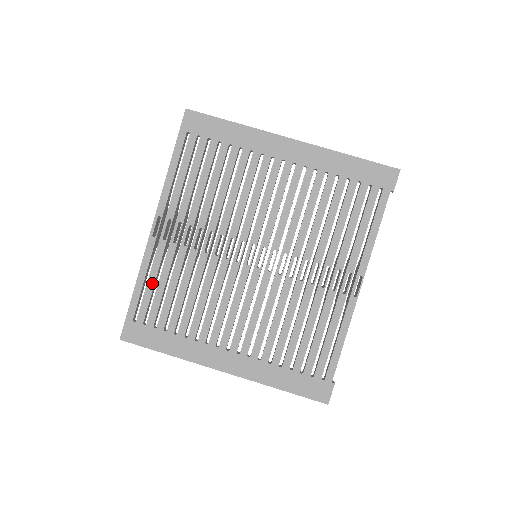
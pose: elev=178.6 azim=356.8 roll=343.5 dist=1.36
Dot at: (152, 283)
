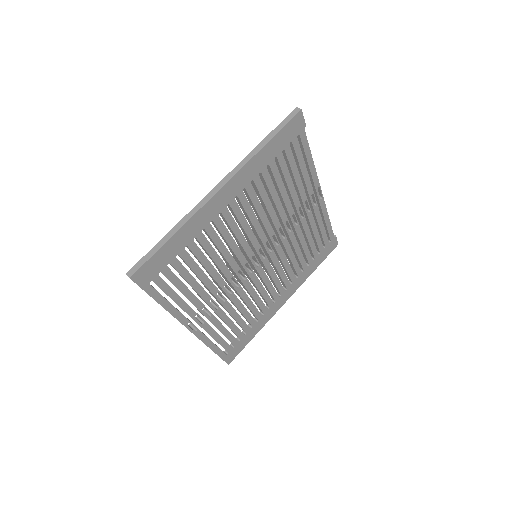
Dot at: (219, 338)
